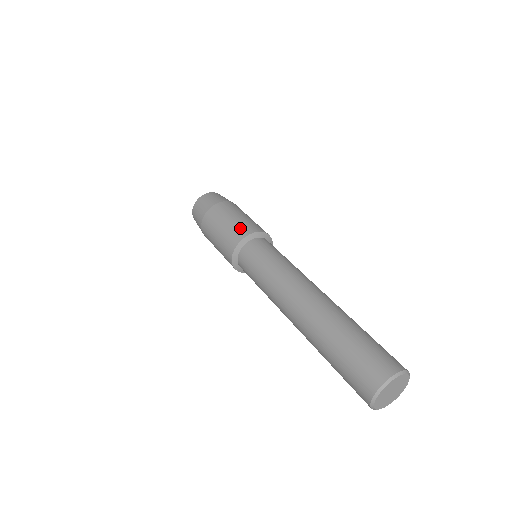
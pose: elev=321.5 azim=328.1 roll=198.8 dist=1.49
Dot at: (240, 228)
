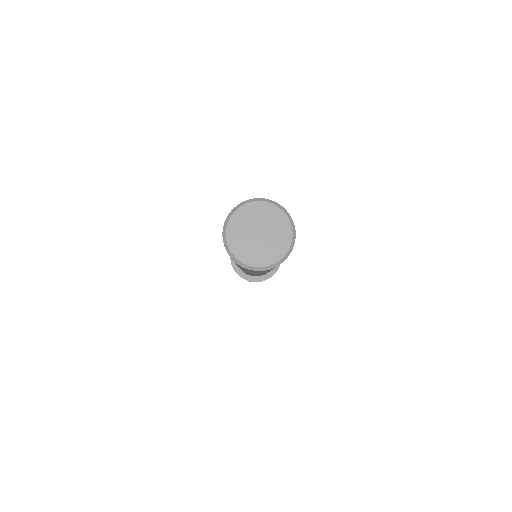
Dot at: occluded
